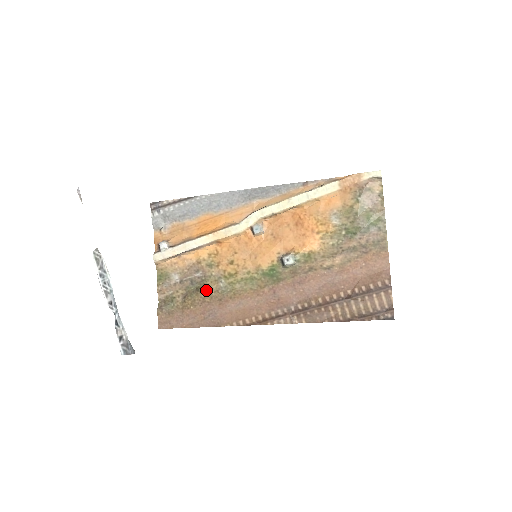
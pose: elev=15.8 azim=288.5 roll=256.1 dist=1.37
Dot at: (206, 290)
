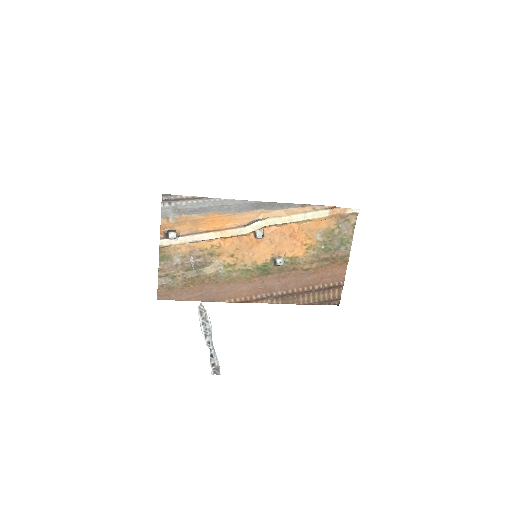
Dot at: (206, 274)
